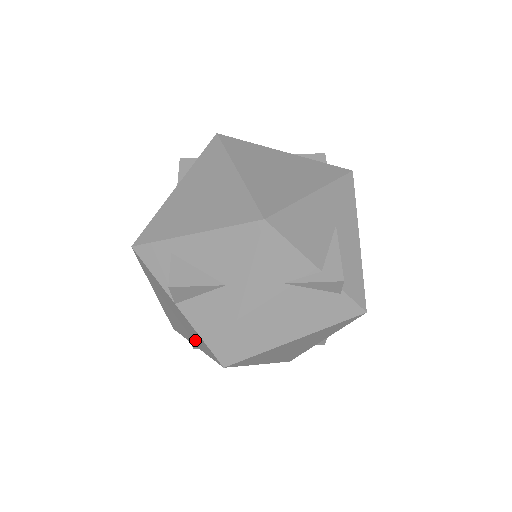
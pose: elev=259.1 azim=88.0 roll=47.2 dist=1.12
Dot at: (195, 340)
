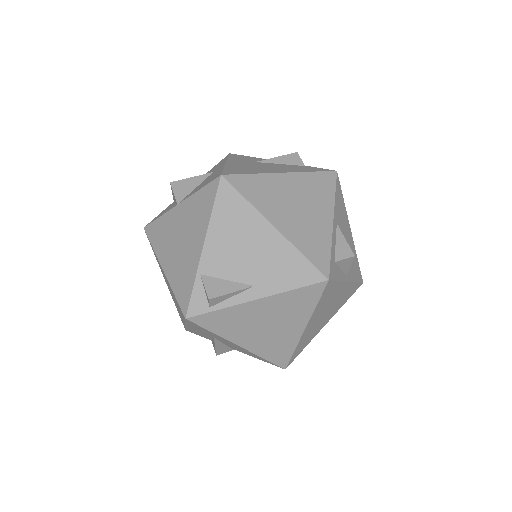
Dot at: (199, 225)
